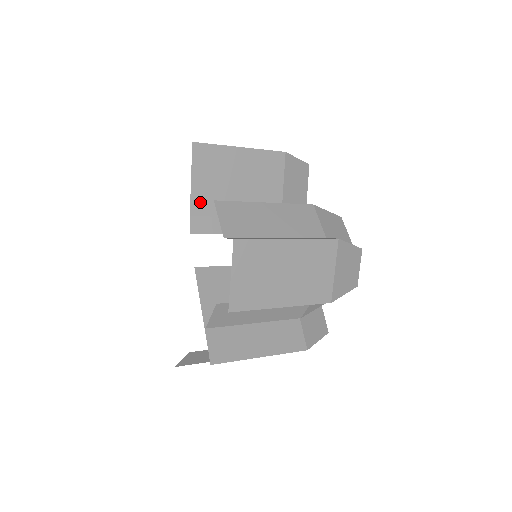
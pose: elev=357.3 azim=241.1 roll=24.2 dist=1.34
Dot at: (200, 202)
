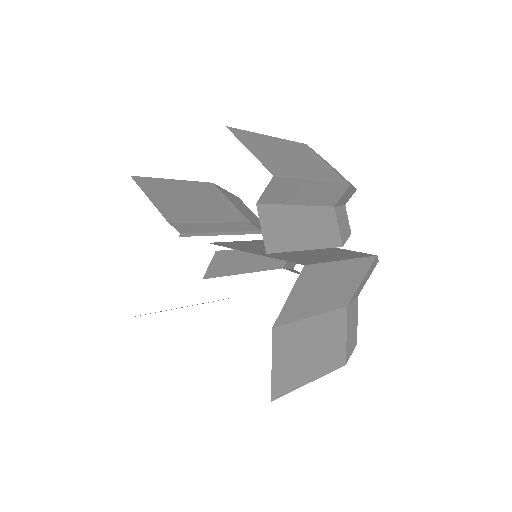
Dot at: (170, 213)
